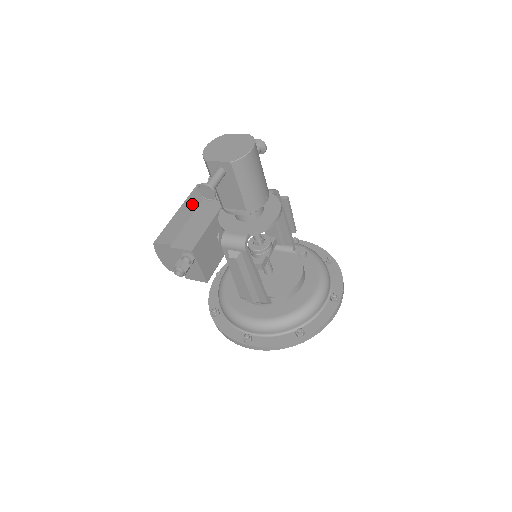
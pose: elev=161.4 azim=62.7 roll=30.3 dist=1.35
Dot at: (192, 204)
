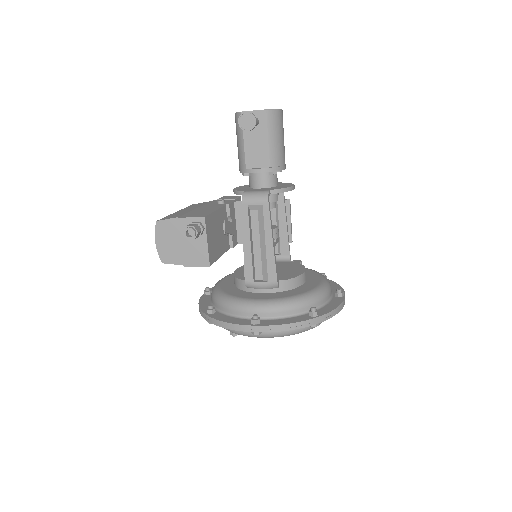
Dot at: (192, 207)
